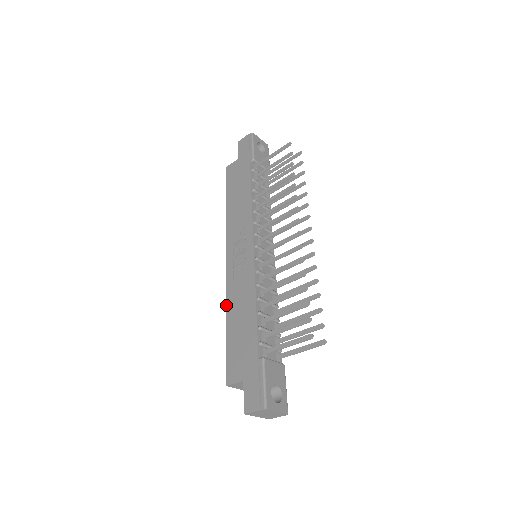
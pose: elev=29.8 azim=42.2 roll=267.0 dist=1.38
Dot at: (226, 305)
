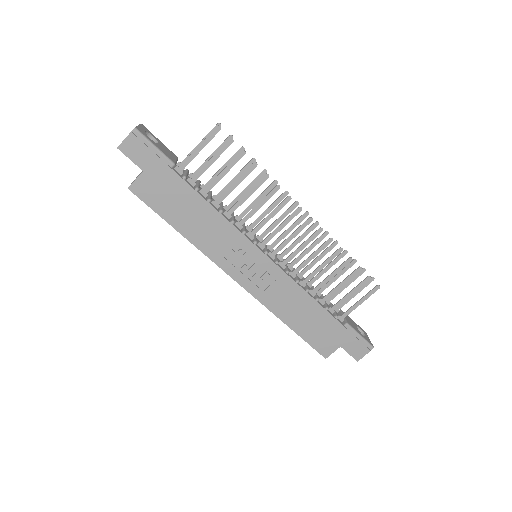
Dot at: (274, 314)
